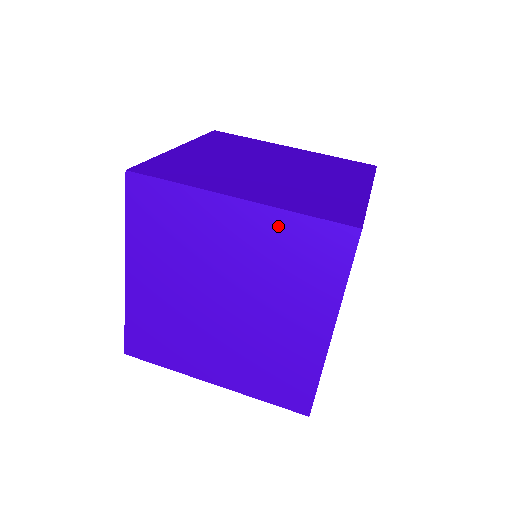
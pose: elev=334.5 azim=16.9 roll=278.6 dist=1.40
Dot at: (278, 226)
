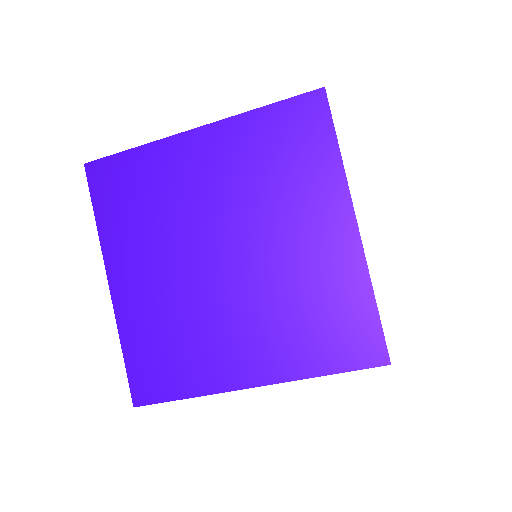
Dot at: (245, 133)
